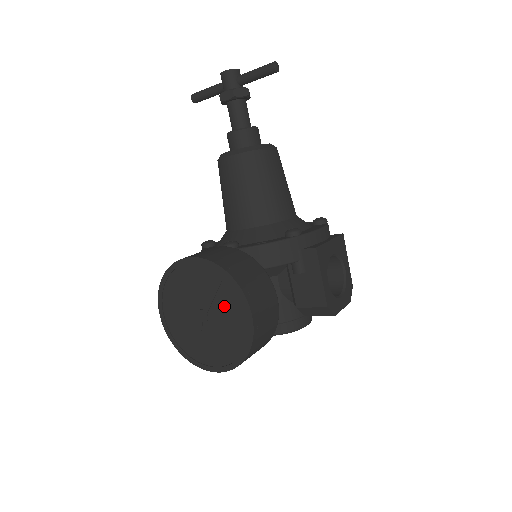
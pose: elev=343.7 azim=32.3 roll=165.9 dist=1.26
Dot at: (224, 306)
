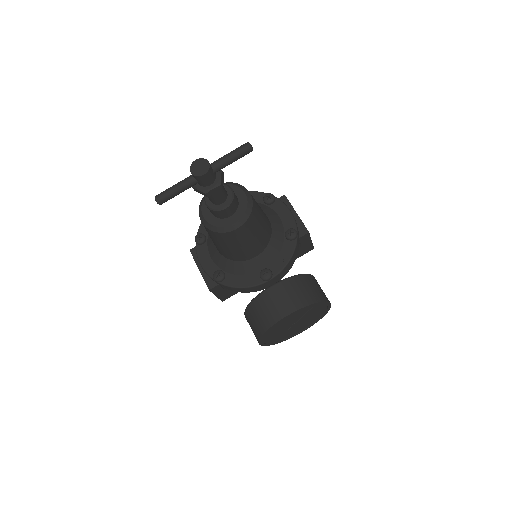
Dot at: (312, 313)
